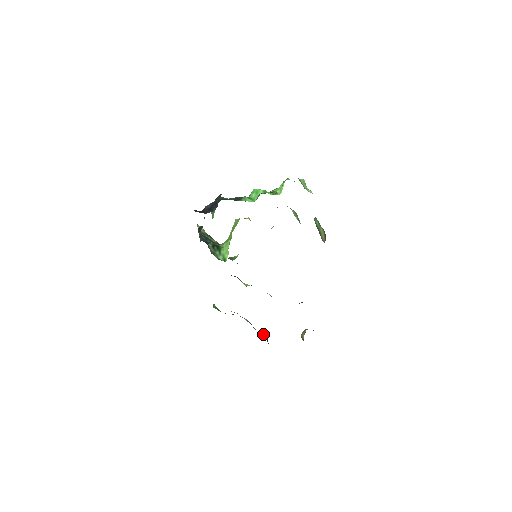
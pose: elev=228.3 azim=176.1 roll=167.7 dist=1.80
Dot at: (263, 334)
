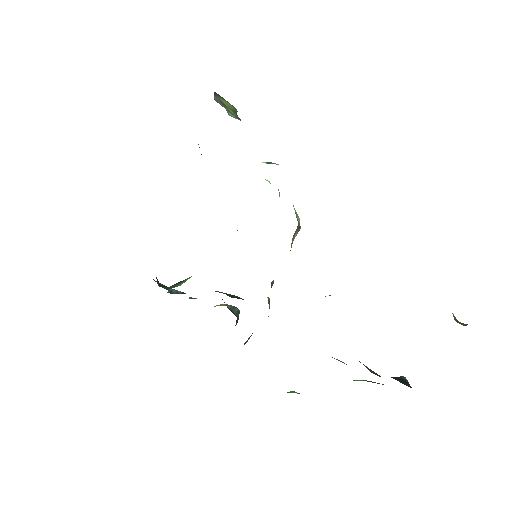
Dot at: occluded
